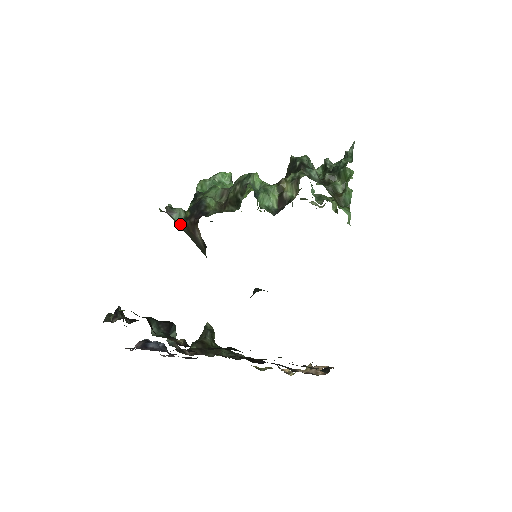
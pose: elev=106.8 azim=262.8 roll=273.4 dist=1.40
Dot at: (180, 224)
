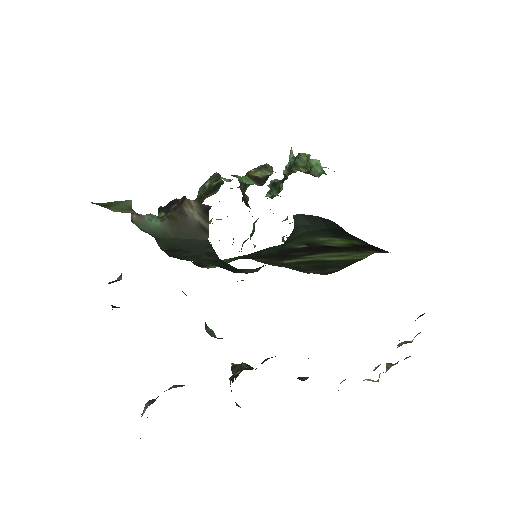
Dot at: (157, 224)
